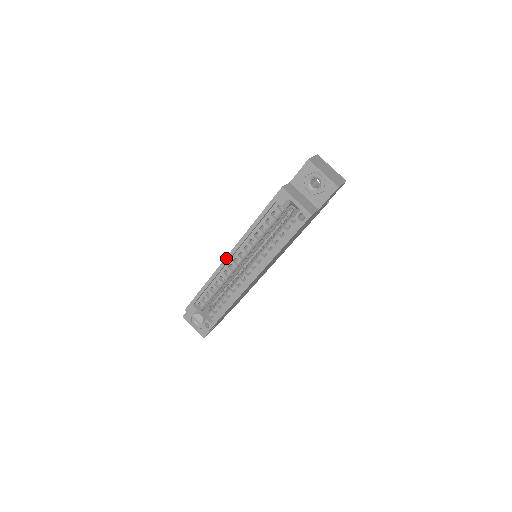
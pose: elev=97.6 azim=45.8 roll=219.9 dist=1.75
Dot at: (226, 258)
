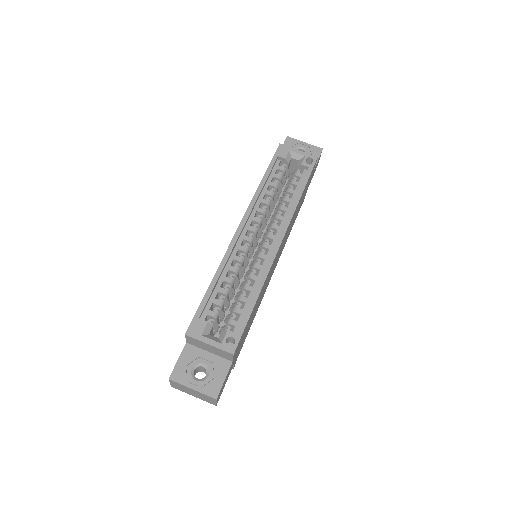
Dot at: (237, 229)
